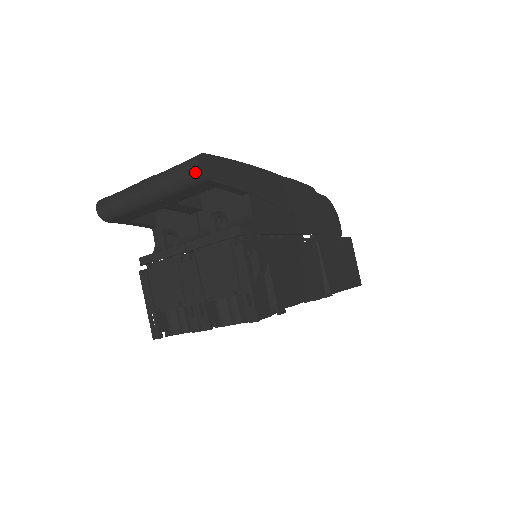
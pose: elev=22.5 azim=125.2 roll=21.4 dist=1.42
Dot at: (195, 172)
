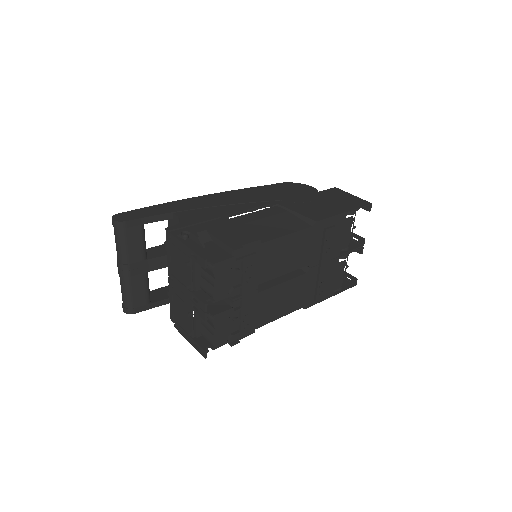
Dot at: (115, 225)
